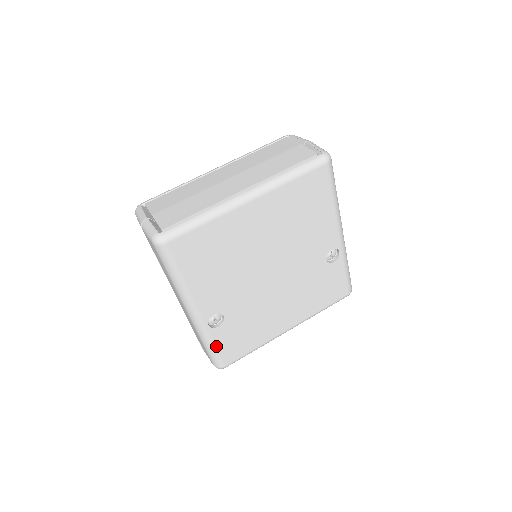
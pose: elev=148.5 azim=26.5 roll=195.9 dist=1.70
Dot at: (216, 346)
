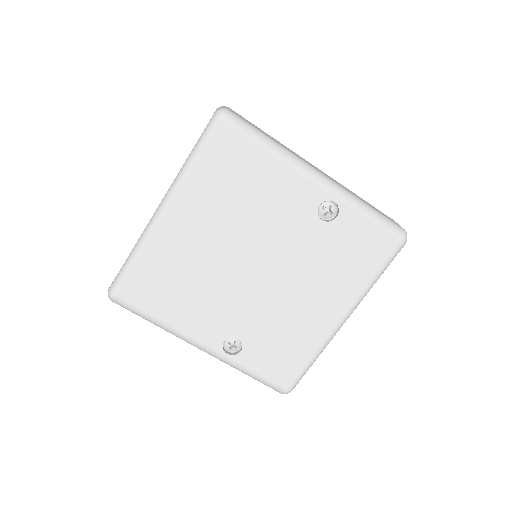
Dot at: (256, 372)
